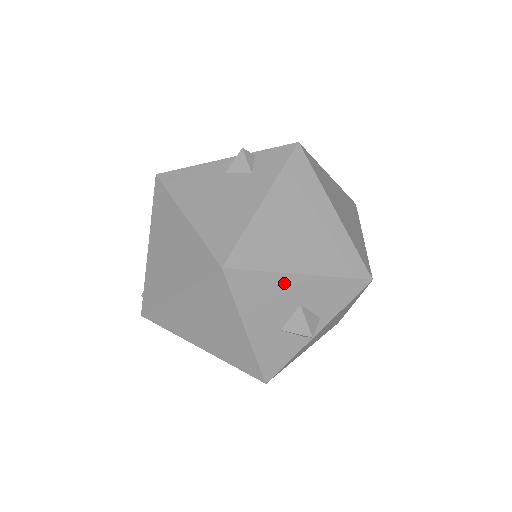
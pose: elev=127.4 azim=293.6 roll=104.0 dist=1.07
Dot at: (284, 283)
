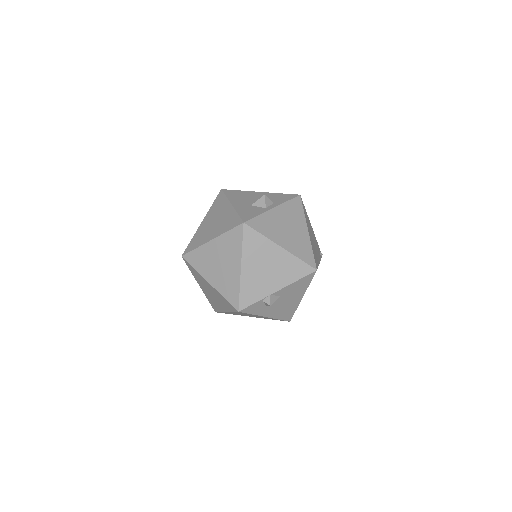
Dot at: (251, 194)
